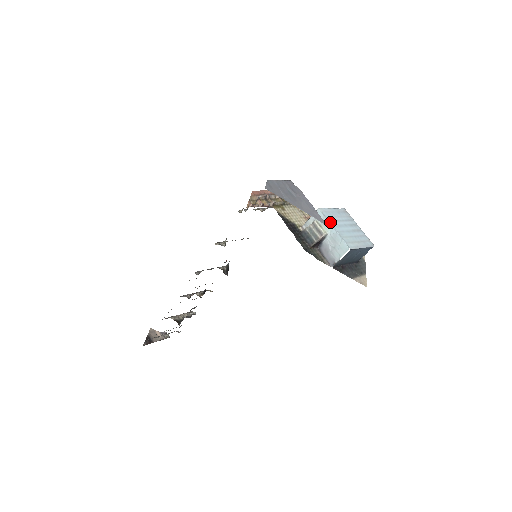
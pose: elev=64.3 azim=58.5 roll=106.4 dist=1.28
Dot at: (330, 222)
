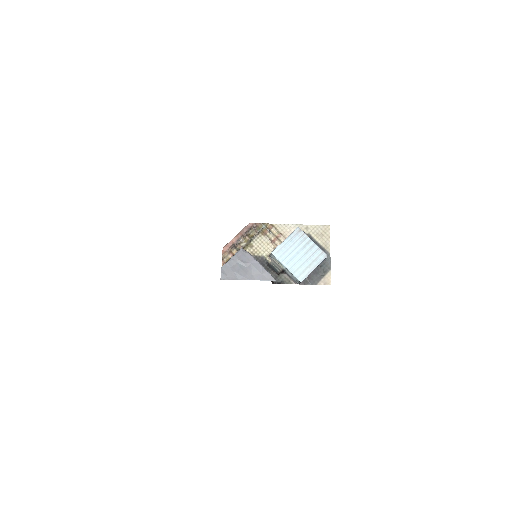
Dot at: (282, 263)
